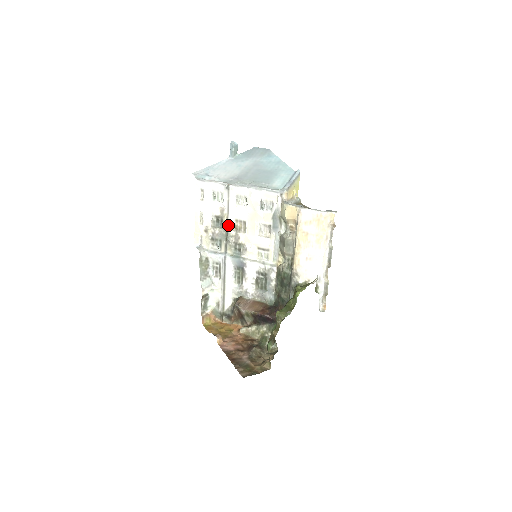
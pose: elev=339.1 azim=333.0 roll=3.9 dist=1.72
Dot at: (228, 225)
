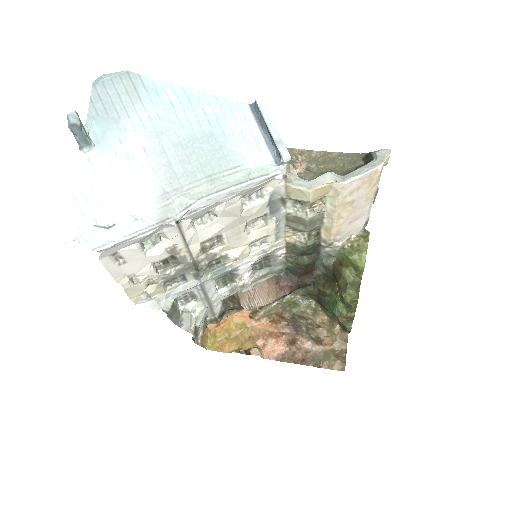
Dot at: (193, 257)
